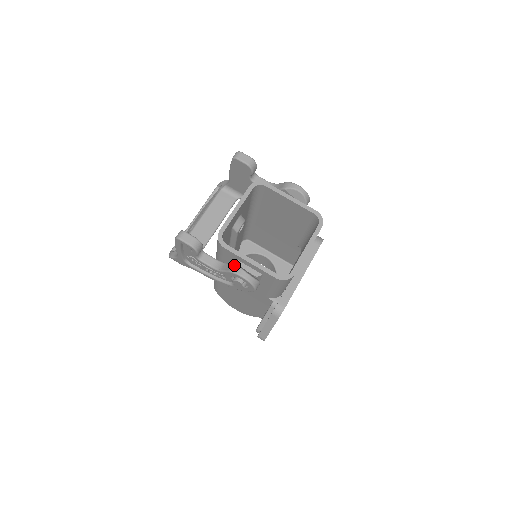
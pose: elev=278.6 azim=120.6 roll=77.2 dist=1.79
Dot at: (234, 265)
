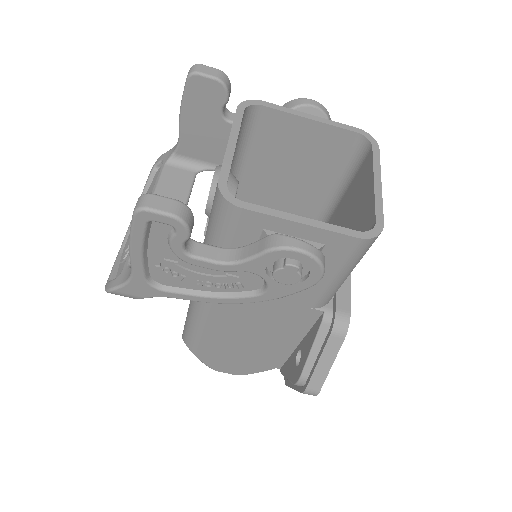
Dot at: (271, 236)
